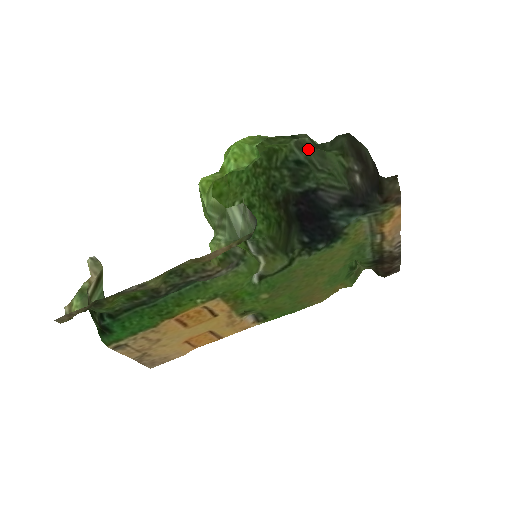
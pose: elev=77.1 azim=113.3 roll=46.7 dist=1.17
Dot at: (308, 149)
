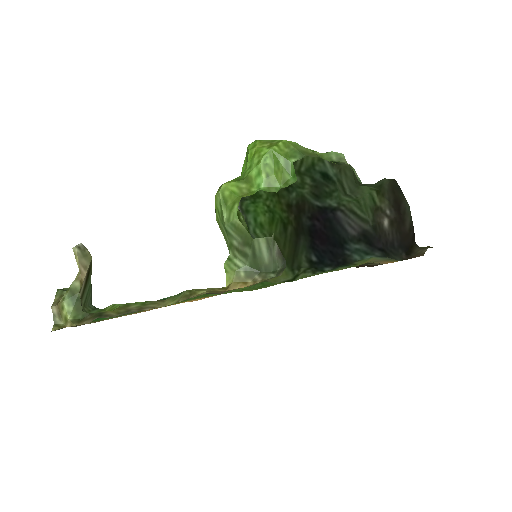
Dot at: (342, 169)
